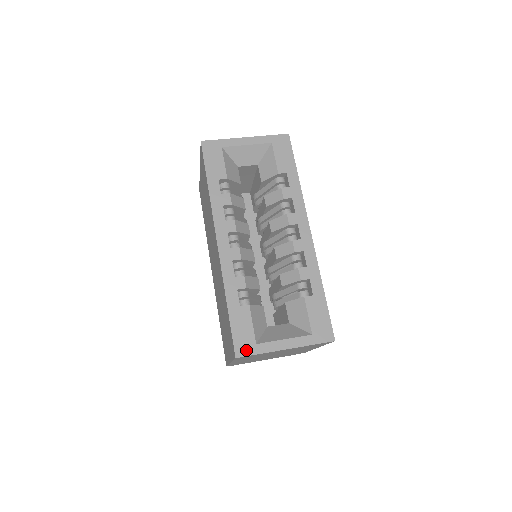
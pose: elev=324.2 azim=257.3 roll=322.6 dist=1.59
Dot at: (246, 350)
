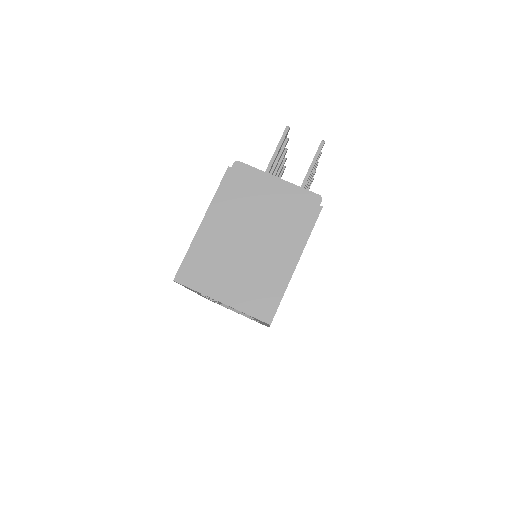
Dot at: occluded
